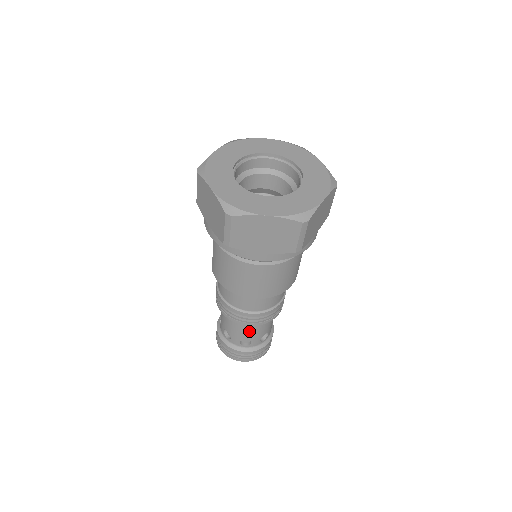
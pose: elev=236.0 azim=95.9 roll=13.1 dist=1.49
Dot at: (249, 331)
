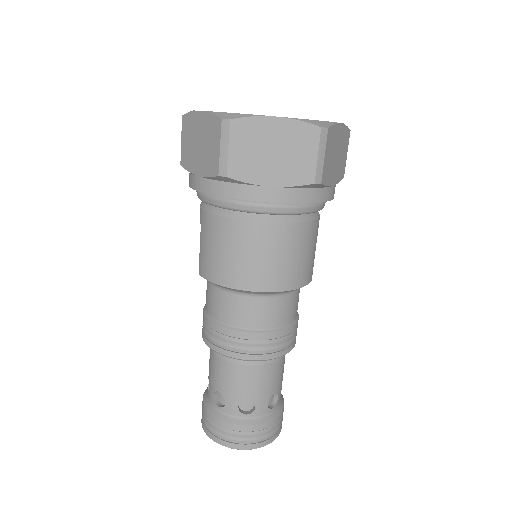
Dot at: (252, 380)
